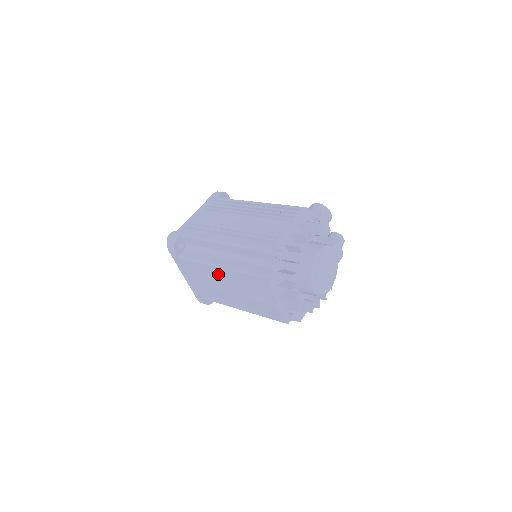
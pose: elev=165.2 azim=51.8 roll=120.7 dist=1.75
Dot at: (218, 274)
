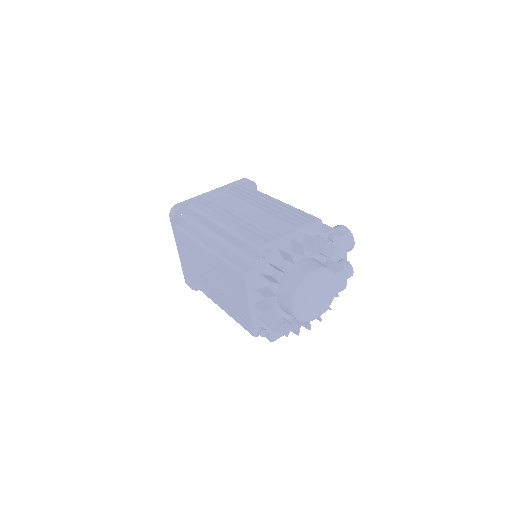
Dot at: (205, 257)
